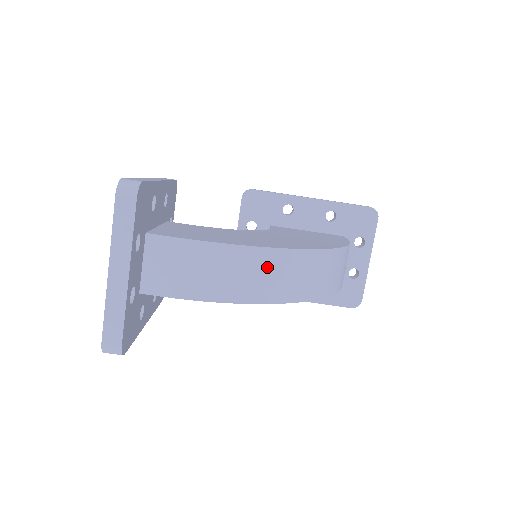
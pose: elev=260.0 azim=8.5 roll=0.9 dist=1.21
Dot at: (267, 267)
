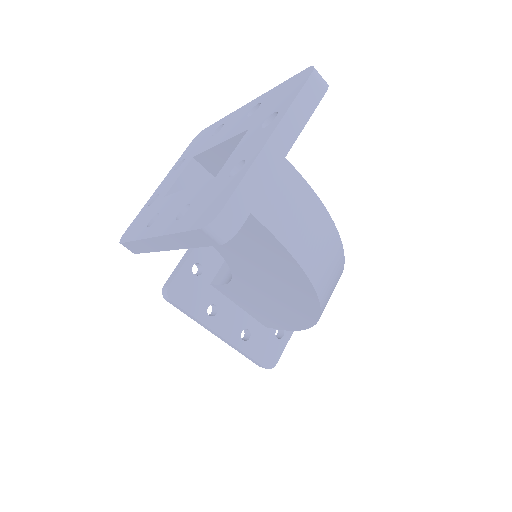
Dot at: (330, 250)
